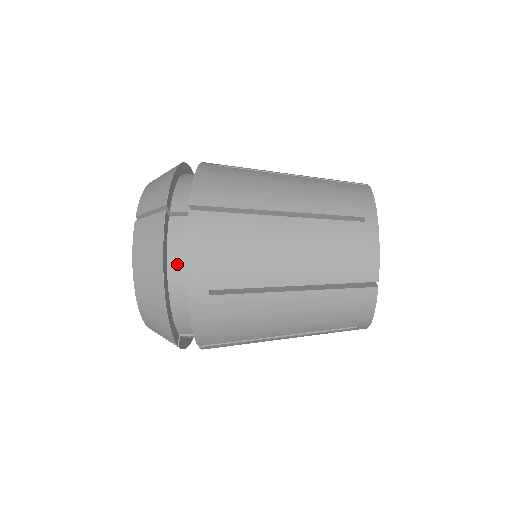
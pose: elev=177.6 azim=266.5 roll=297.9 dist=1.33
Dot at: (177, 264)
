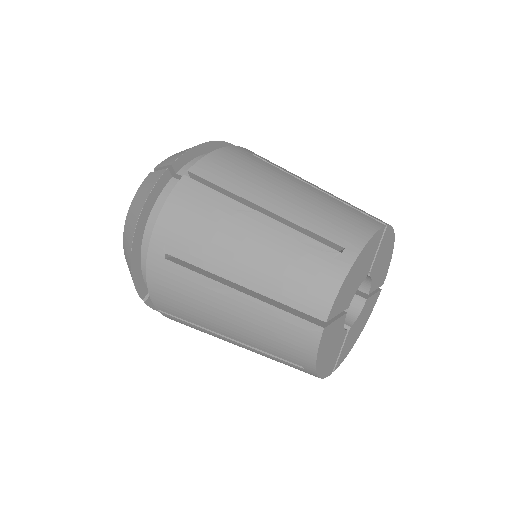
Dot at: occluded
